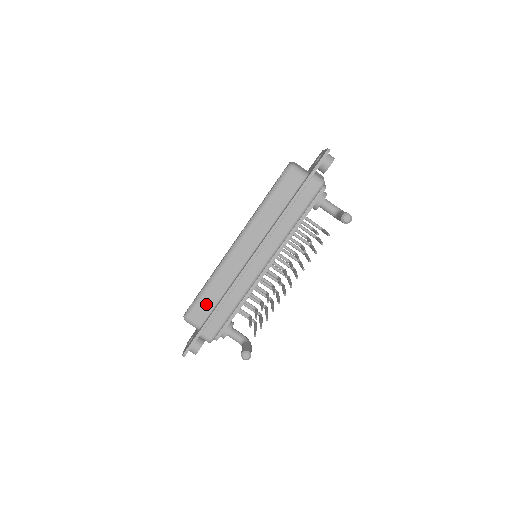
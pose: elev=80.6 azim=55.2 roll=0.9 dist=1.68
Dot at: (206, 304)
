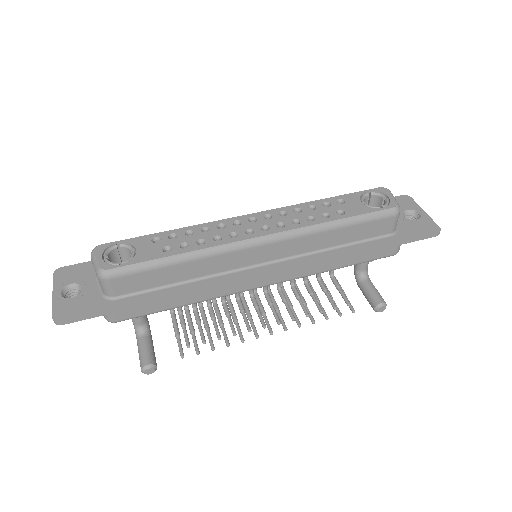
Dot at: (152, 278)
